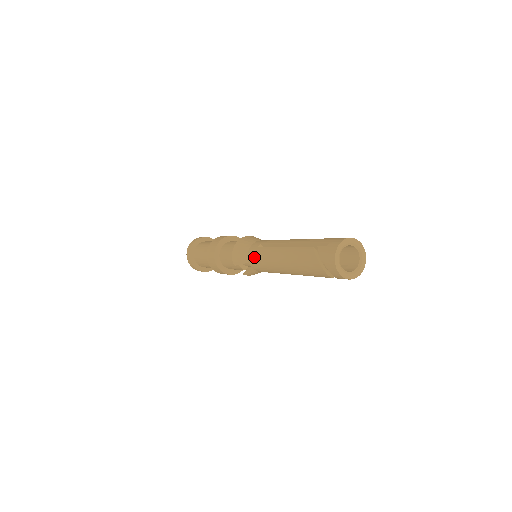
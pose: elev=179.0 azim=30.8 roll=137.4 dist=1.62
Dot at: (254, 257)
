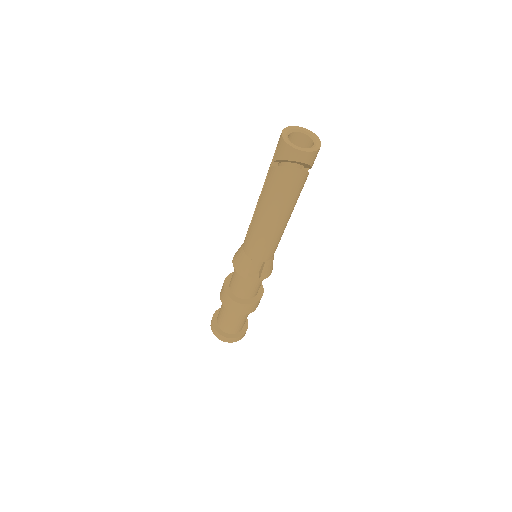
Dot at: (250, 247)
